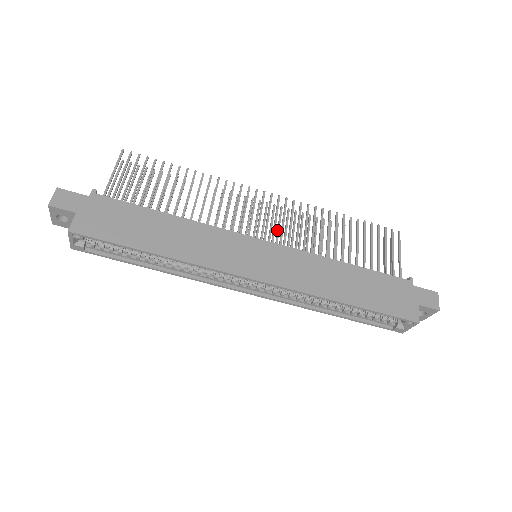
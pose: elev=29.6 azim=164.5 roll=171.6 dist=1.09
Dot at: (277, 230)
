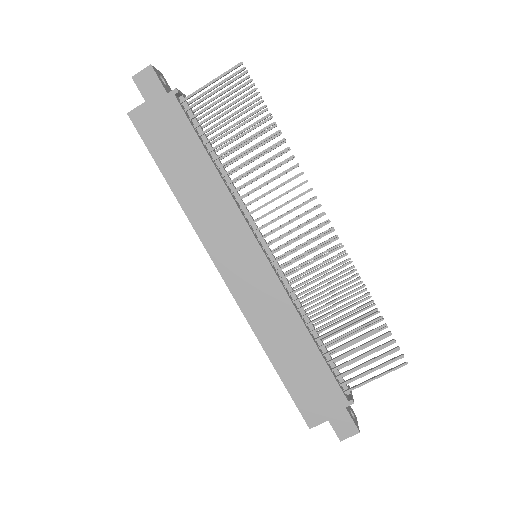
Dot at: (306, 251)
